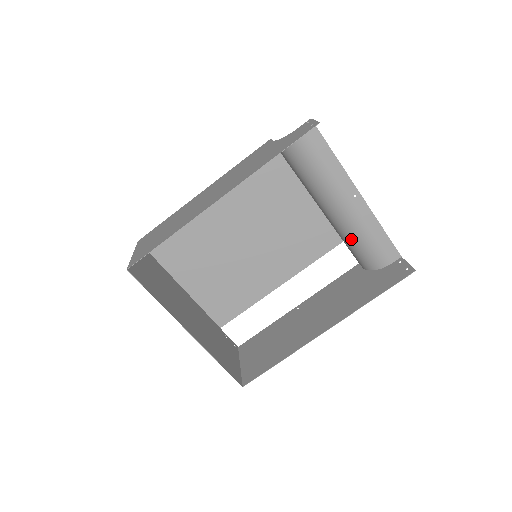
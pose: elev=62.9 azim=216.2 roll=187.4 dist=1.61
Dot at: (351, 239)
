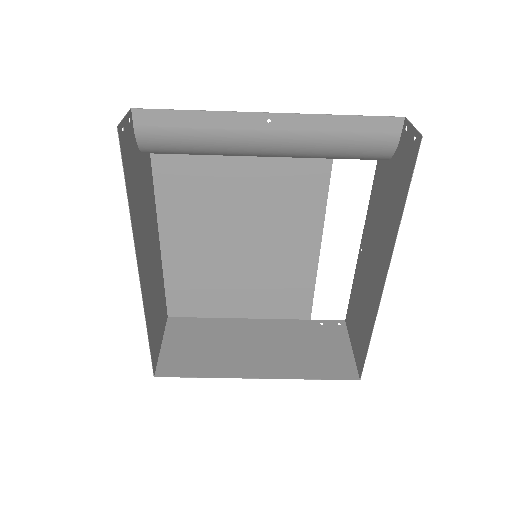
Dot at: (325, 156)
